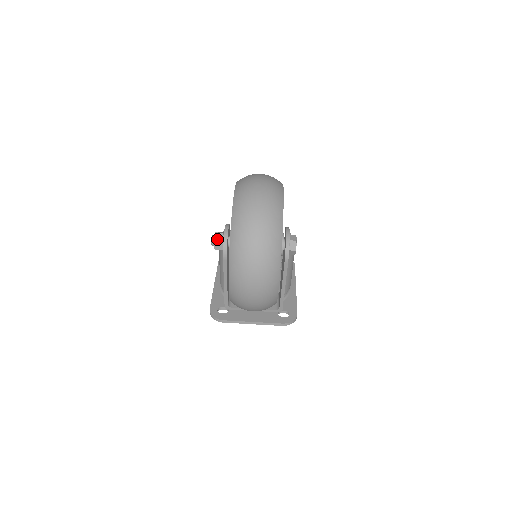
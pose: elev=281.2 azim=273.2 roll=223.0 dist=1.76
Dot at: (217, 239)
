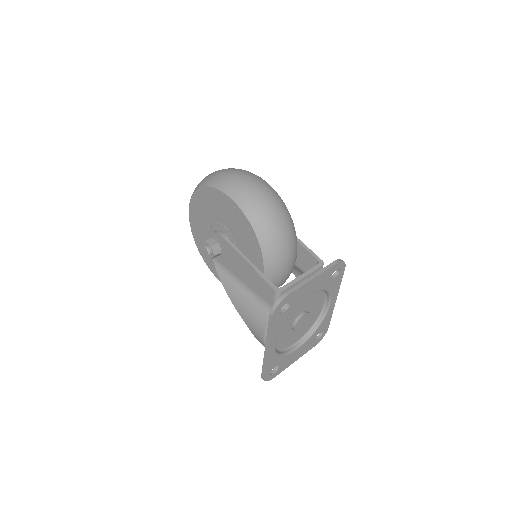
Dot at: (207, 241)
